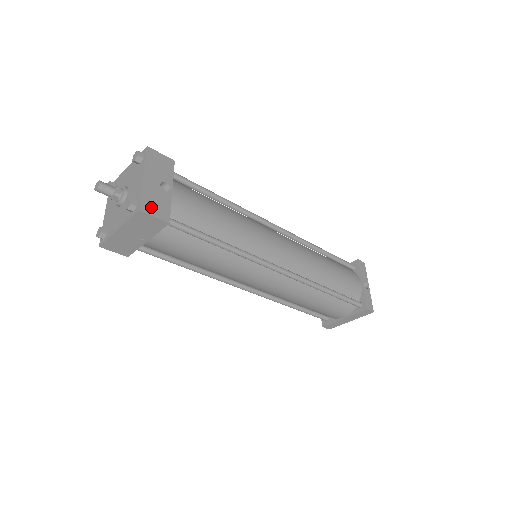
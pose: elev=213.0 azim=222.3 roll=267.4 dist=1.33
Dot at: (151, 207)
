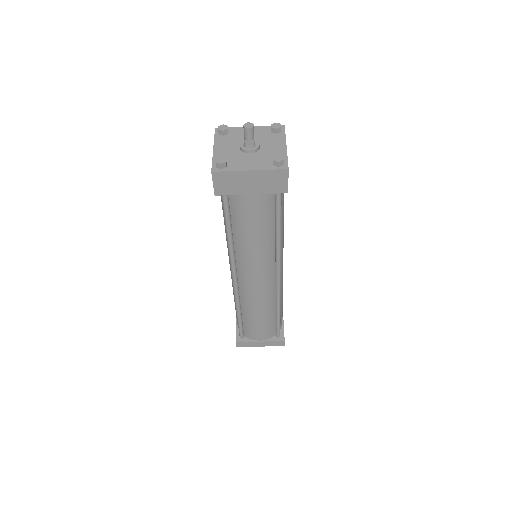
Dot at: occluded
